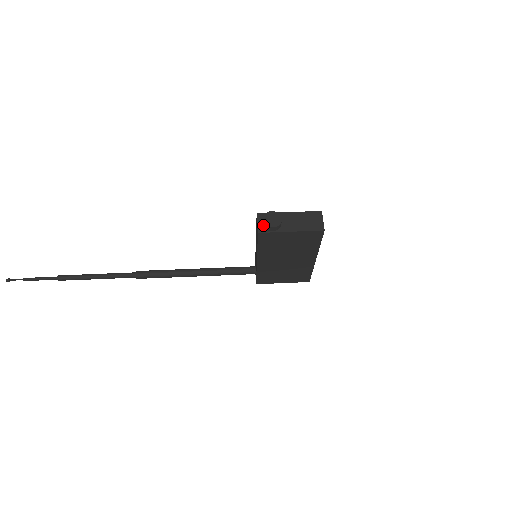
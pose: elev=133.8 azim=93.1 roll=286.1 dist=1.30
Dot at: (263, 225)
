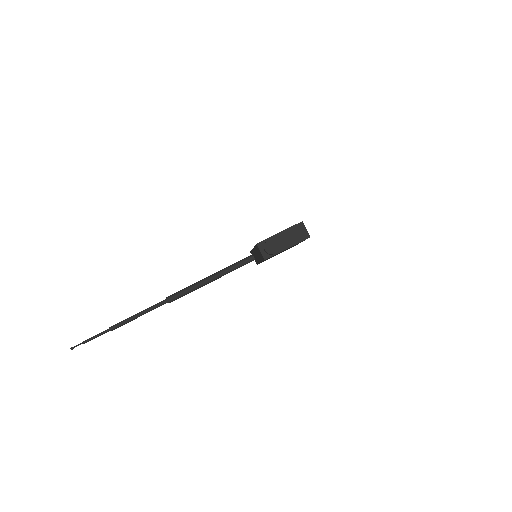
Dot at: (266, 253)
